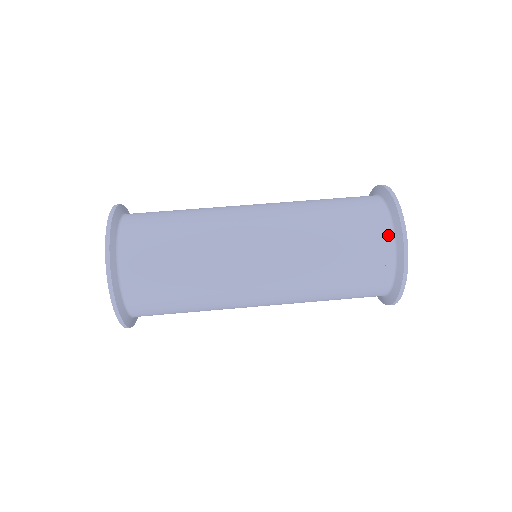
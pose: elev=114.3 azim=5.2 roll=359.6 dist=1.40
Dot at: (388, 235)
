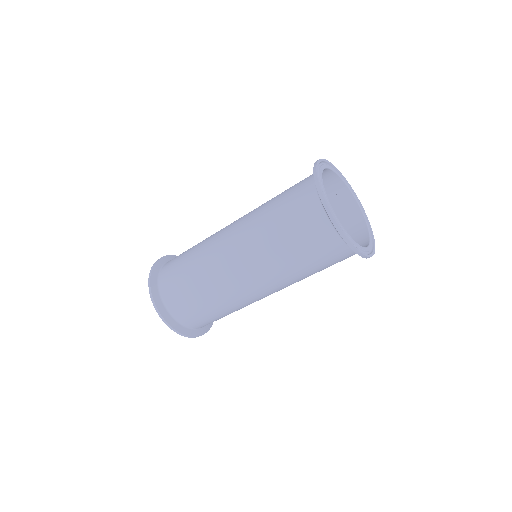
Dot at: (338, 242)
